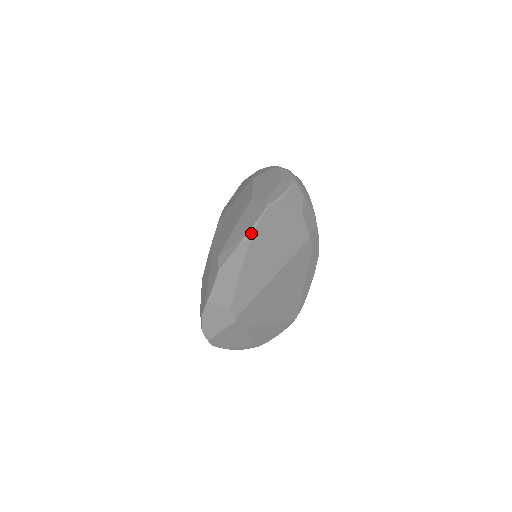
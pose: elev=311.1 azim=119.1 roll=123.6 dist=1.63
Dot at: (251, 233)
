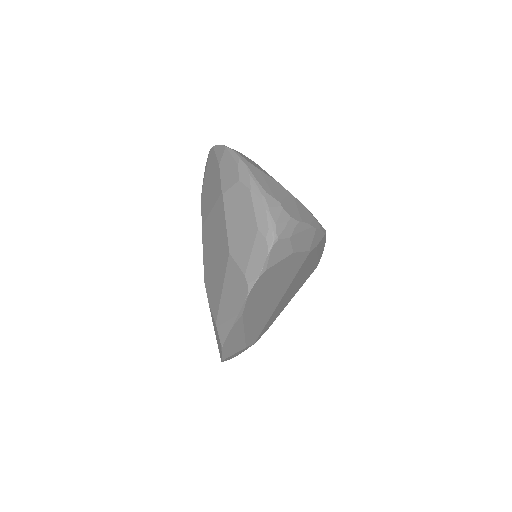
Dot at: (241, 313)
